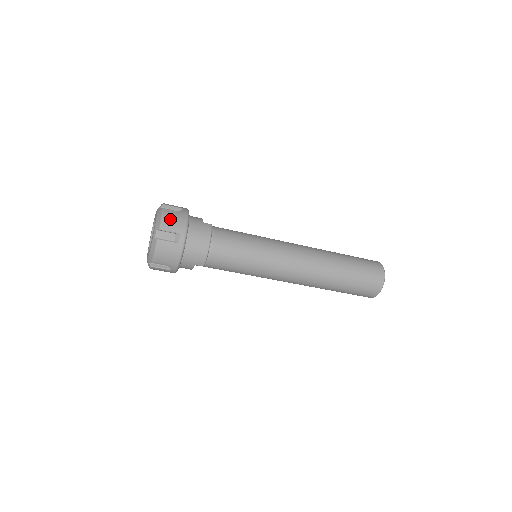
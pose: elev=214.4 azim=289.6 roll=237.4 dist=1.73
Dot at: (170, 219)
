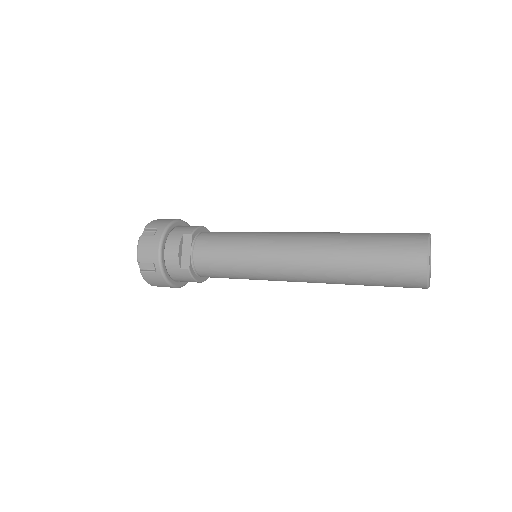
Dot at: (152, 282)
